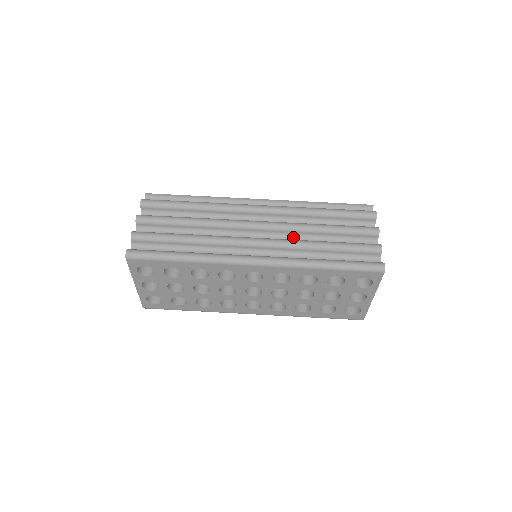
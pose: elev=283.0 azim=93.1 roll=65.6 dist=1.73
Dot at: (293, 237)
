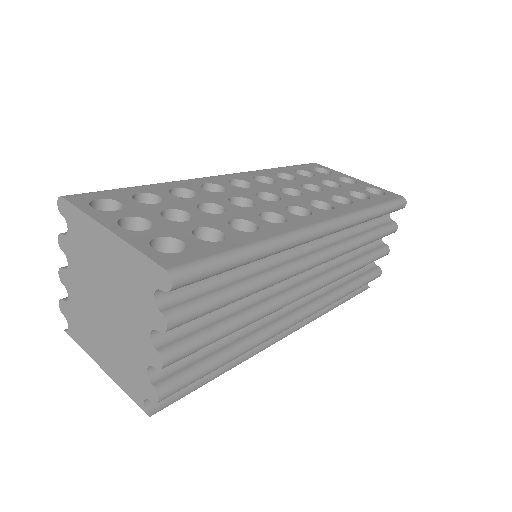
Dot at: occluded
